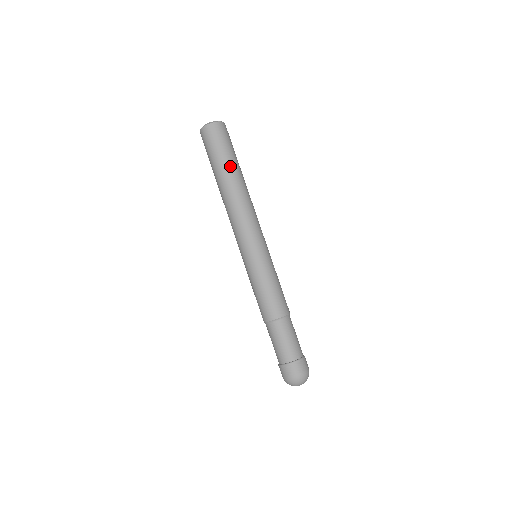
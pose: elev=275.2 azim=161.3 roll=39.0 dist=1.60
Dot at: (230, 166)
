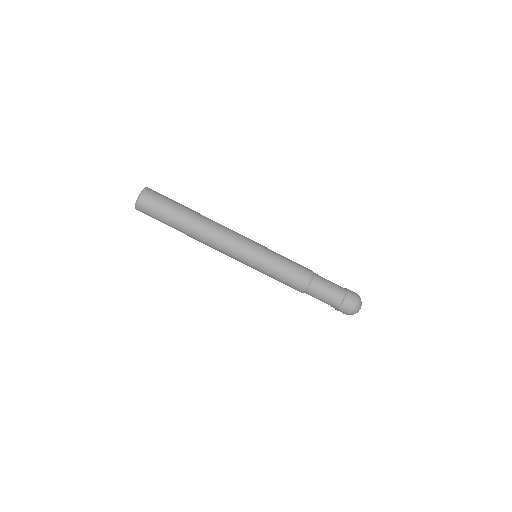
Dot at: (176, 227)
